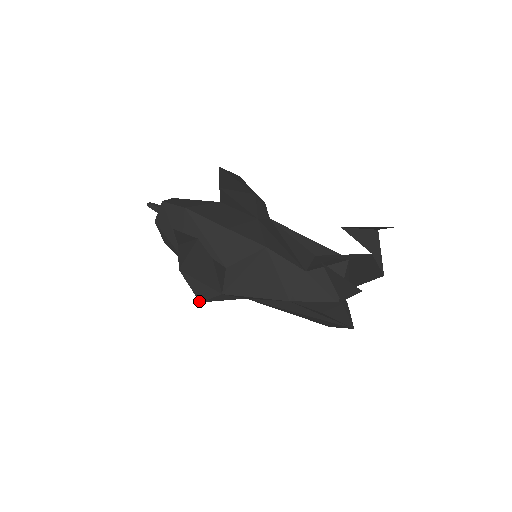
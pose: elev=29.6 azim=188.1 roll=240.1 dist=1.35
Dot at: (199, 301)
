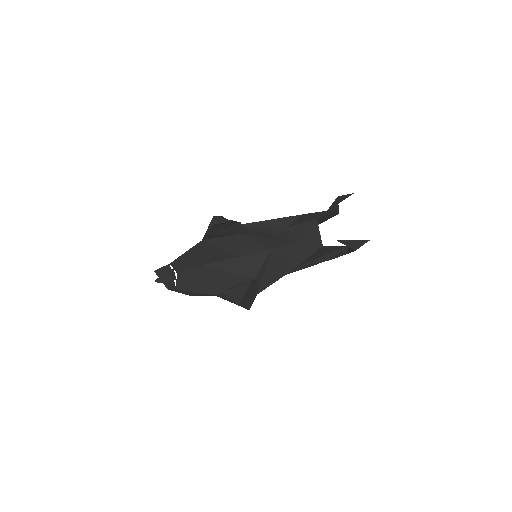
Dot at: occluded
